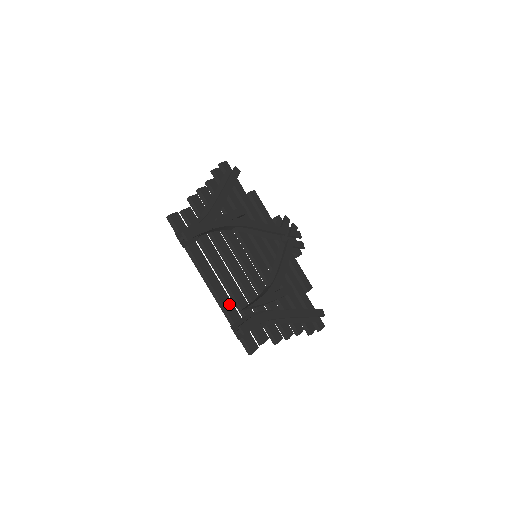
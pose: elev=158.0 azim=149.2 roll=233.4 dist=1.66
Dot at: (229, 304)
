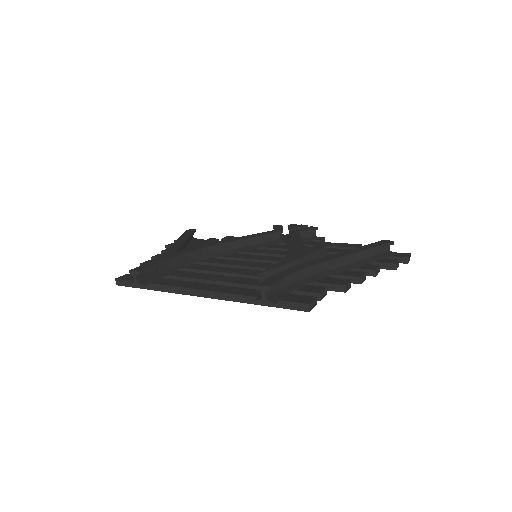
Dot at: (239, 290)
